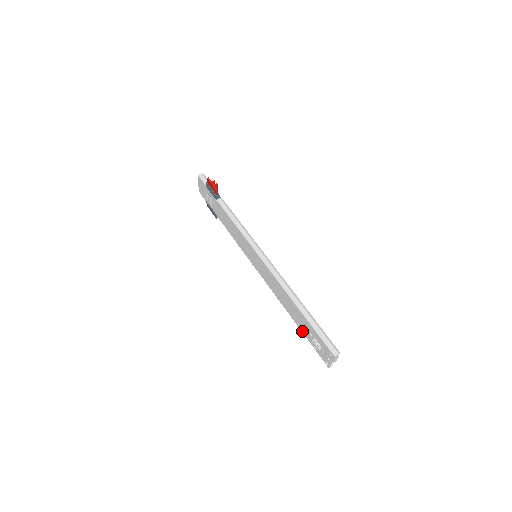
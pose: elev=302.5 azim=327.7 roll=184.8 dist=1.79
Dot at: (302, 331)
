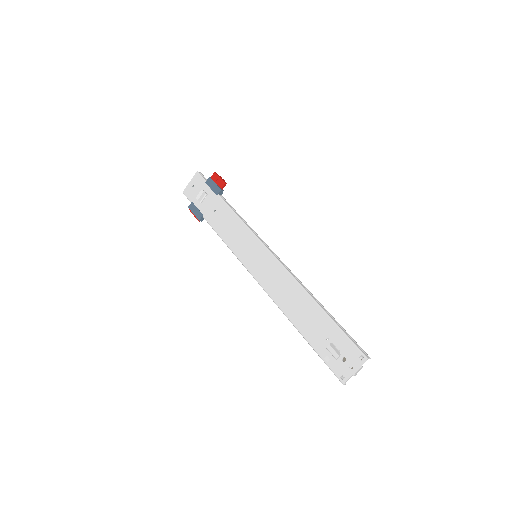
Dot at: (309, 340)
